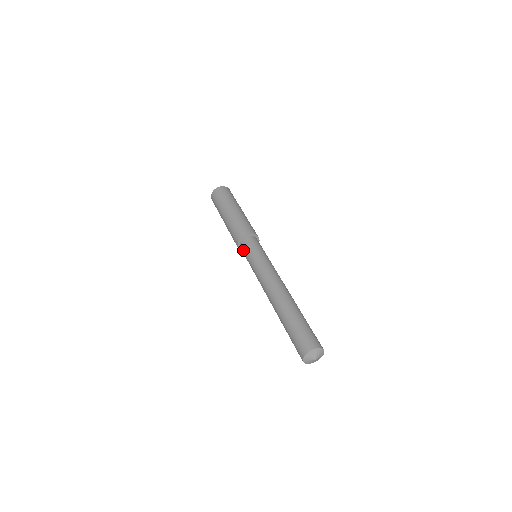
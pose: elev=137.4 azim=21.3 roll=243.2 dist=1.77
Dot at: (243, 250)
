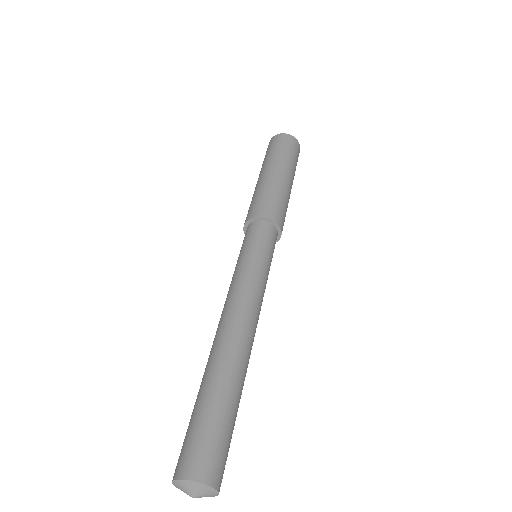
Dot at: (245, 235)
